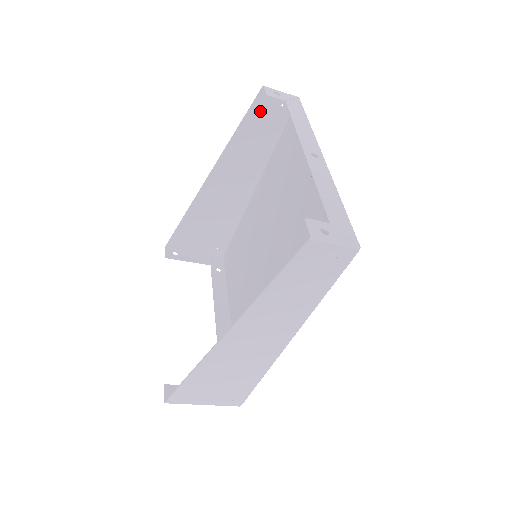
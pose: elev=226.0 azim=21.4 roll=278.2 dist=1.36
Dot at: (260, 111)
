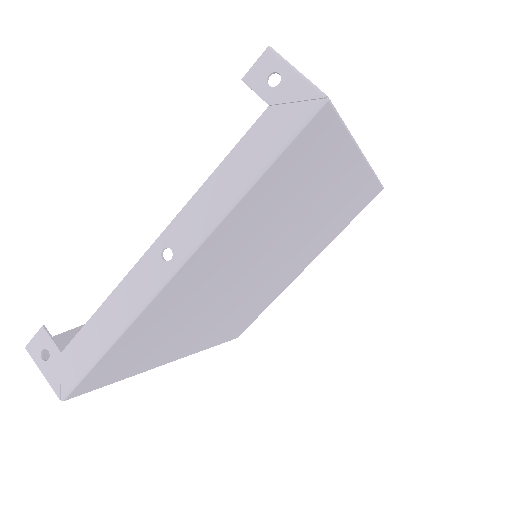
Dot at: occluded
